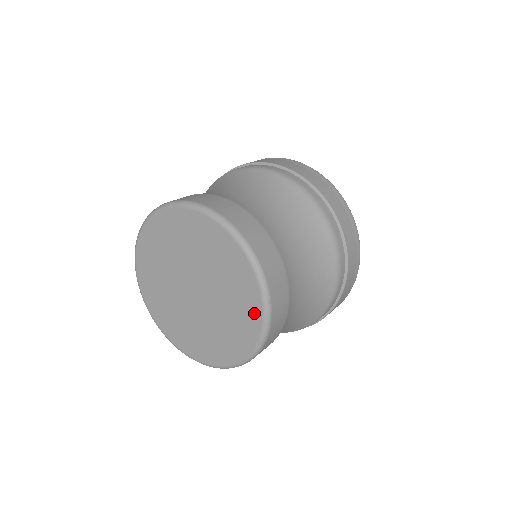
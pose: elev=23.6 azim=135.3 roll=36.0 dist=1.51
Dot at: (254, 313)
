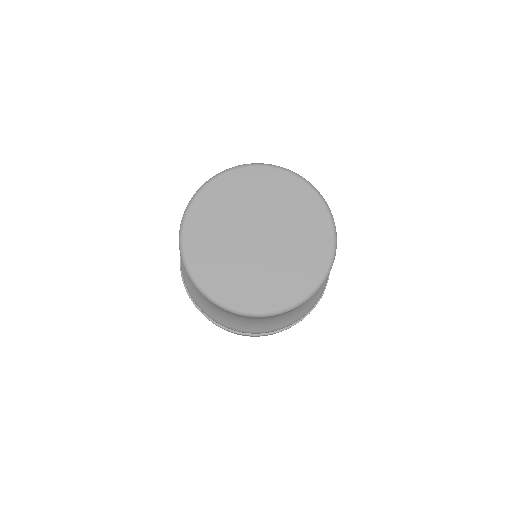
Dot at: (315, 273)
